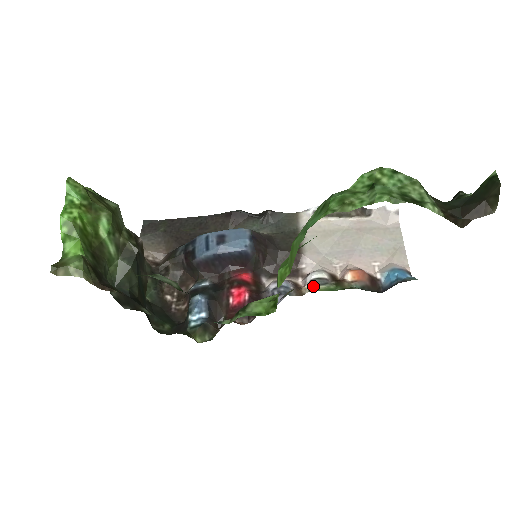
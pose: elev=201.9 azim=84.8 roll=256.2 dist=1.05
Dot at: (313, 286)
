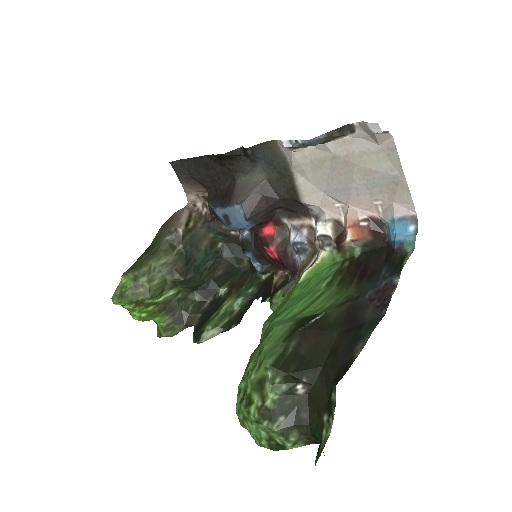
Dot at: (319, 249)
